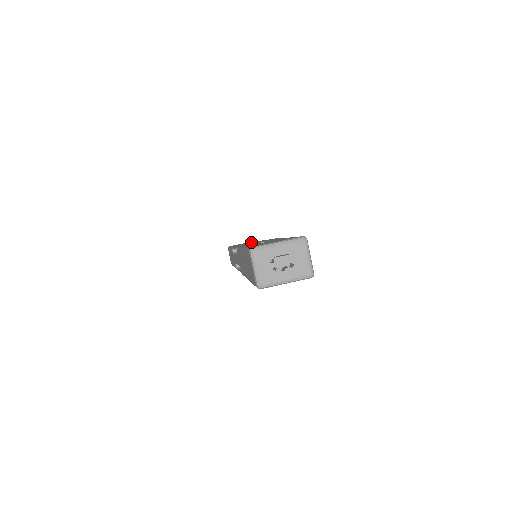
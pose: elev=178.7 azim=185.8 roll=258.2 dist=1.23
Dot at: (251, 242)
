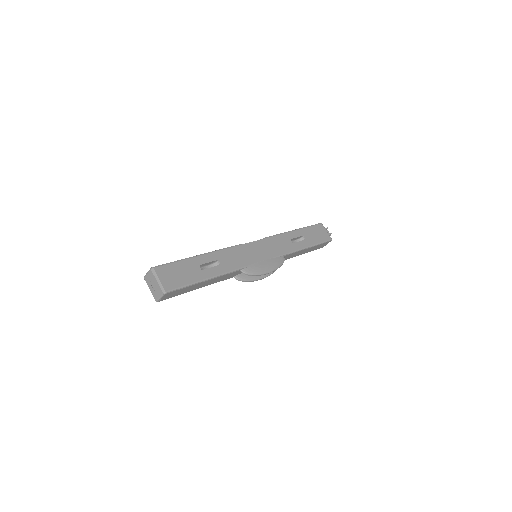
Dot at: (292, 245)
